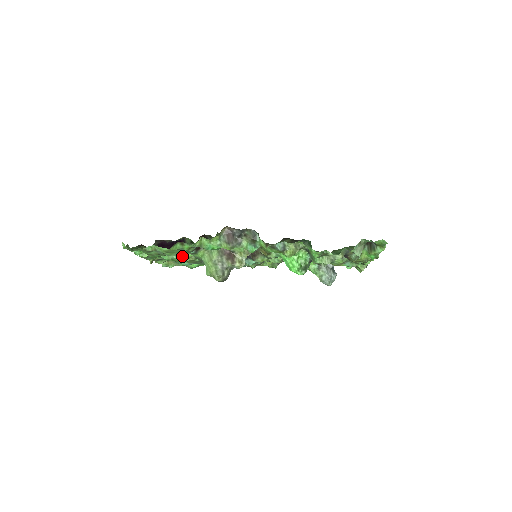
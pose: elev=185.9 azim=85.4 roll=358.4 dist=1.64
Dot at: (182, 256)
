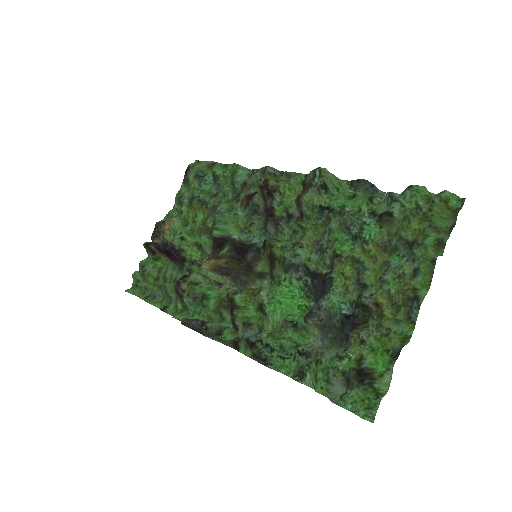
Dot at: (189, 232)
